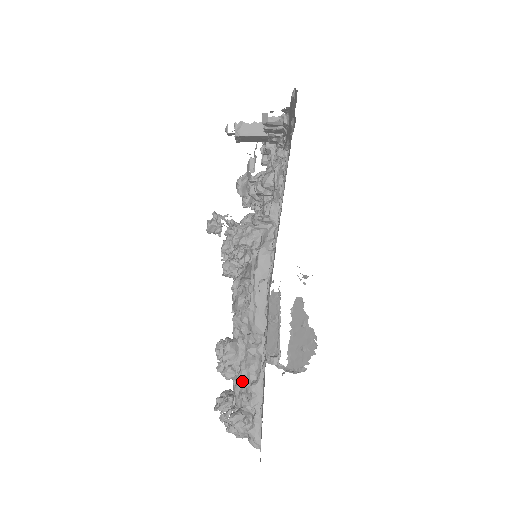
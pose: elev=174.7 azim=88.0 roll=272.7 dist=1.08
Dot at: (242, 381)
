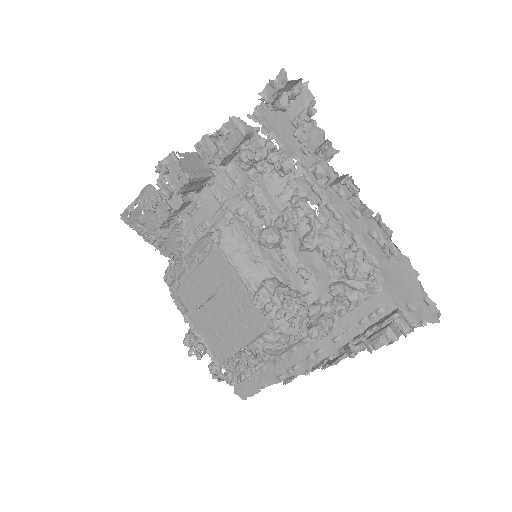
Dot at: occluded
